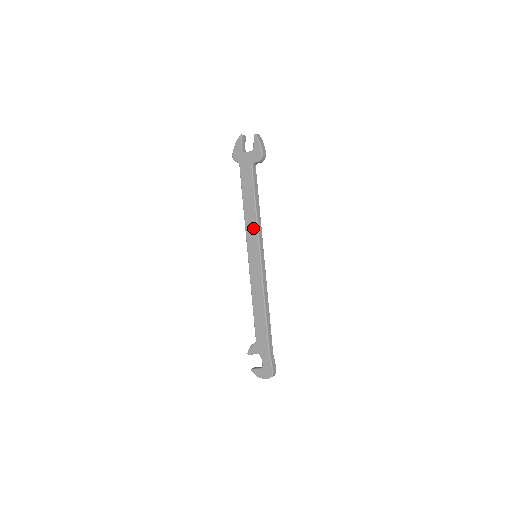
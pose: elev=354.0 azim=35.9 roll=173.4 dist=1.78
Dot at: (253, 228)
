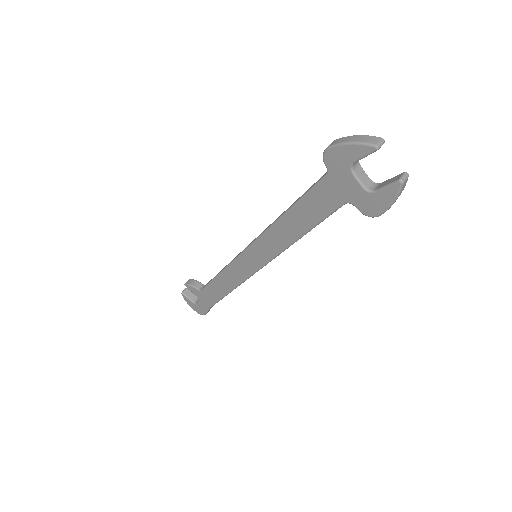
Dot at: (276, 246)
